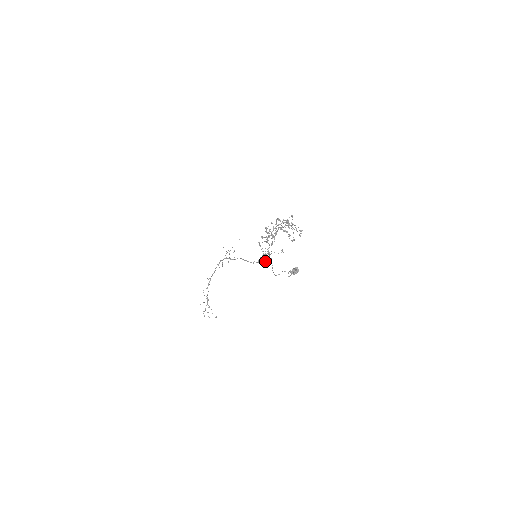
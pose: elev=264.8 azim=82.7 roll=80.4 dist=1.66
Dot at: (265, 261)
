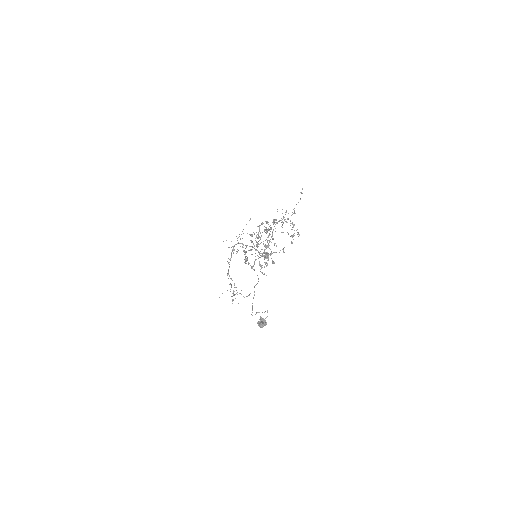
Dot at: (266, 263)
